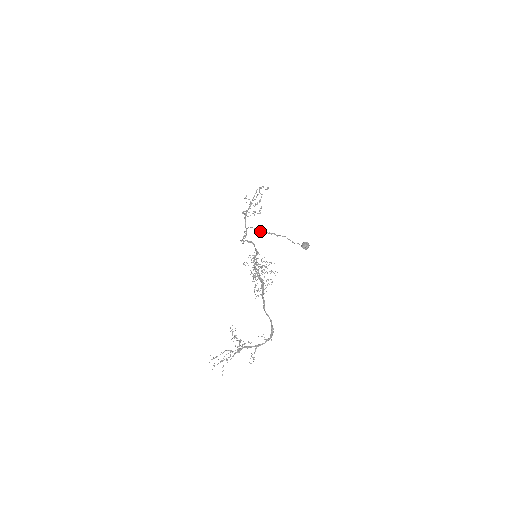
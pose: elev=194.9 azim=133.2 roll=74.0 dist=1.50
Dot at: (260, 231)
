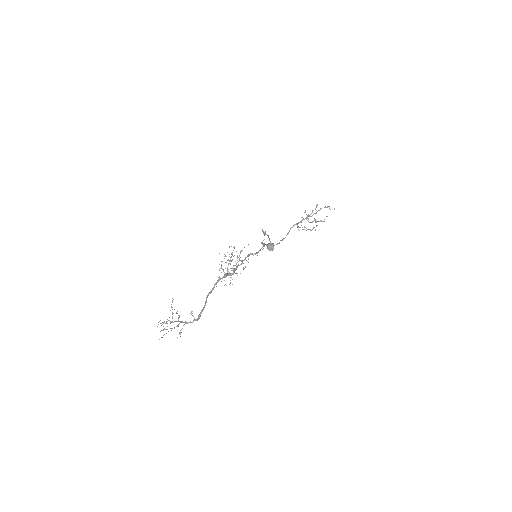
Dot at: occluded
